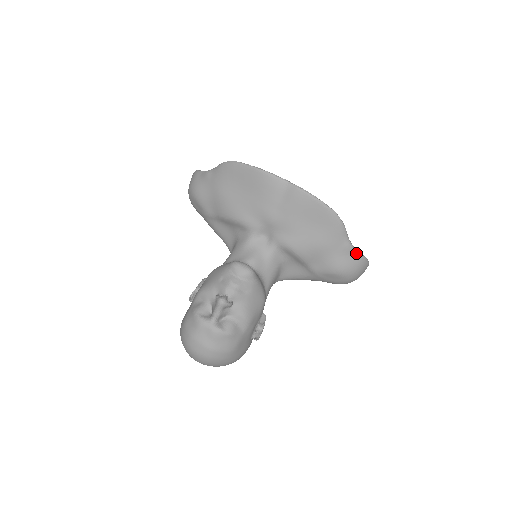
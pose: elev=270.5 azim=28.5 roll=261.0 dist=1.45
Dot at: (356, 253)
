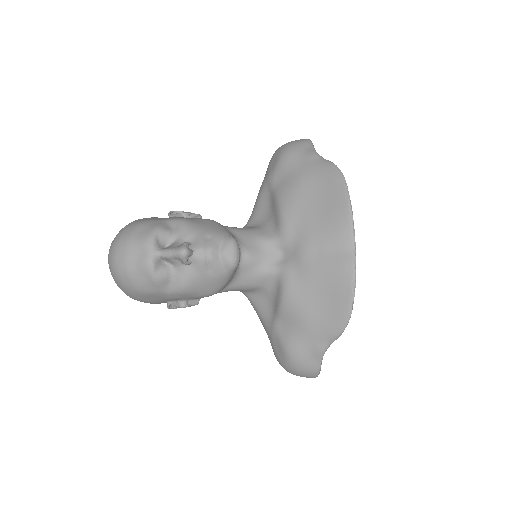
Dot at: (319, 361)
